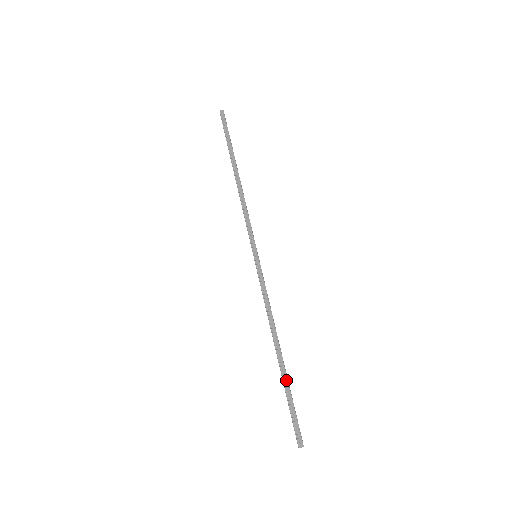
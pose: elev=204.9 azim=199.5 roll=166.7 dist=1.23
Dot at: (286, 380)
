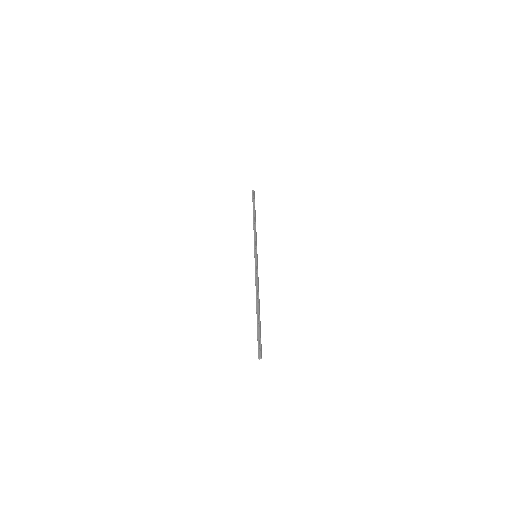
Dot at: occluded
